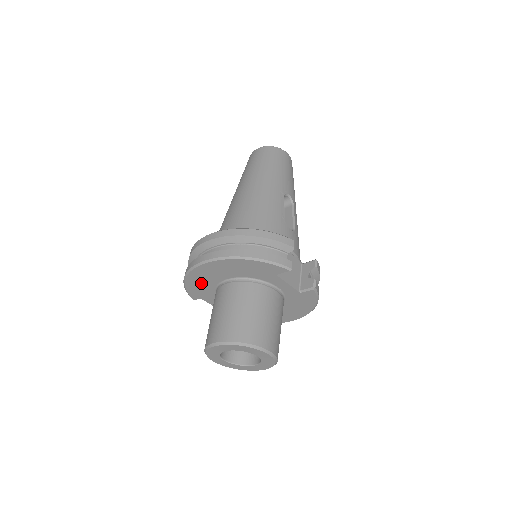
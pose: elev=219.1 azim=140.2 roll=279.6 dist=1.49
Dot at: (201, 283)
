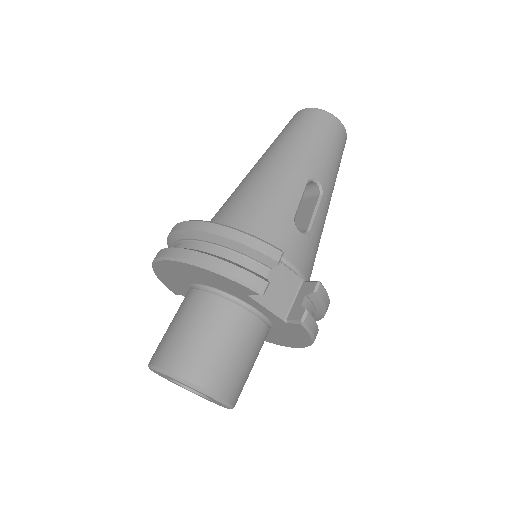
Dot at: (172, 280)
